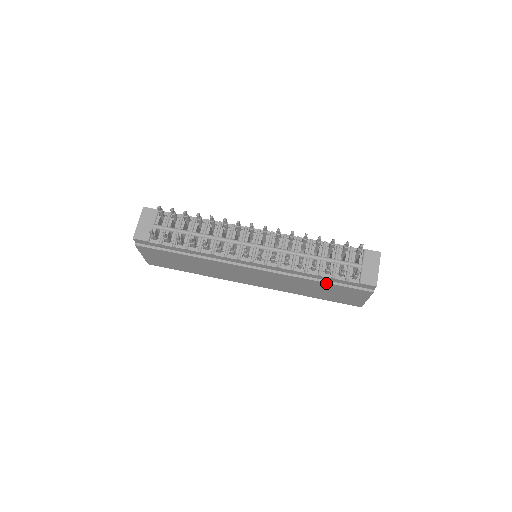
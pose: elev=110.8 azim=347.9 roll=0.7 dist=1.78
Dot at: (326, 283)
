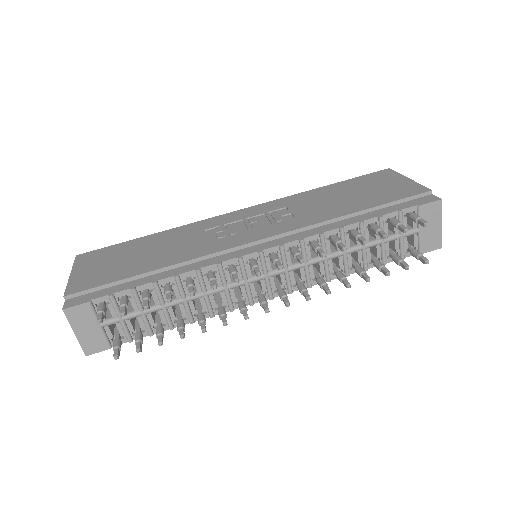
Dot at: occluded
